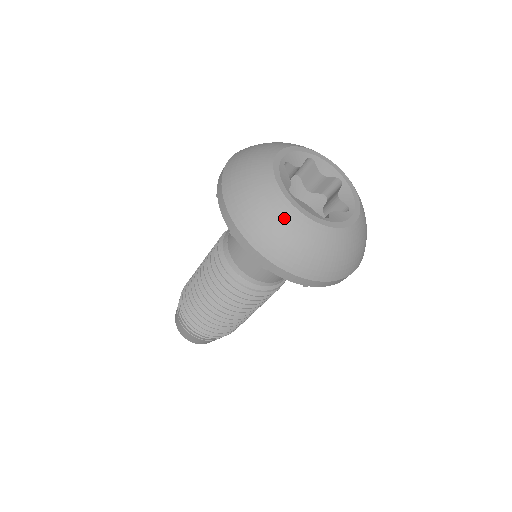
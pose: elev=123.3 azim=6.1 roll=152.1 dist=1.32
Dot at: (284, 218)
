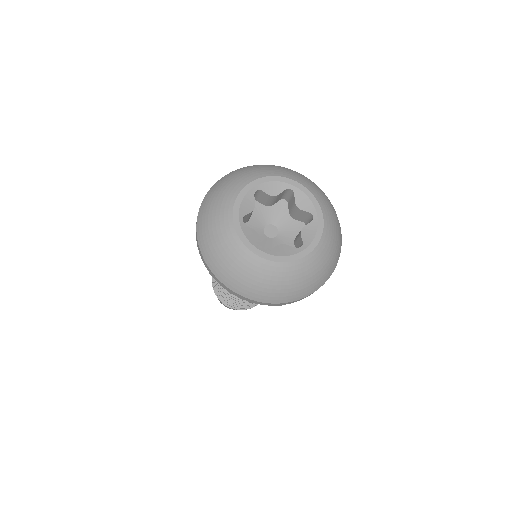
Dot at: (274, 275)
